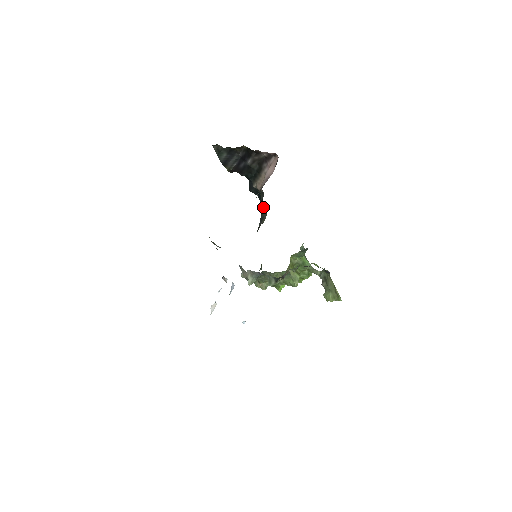
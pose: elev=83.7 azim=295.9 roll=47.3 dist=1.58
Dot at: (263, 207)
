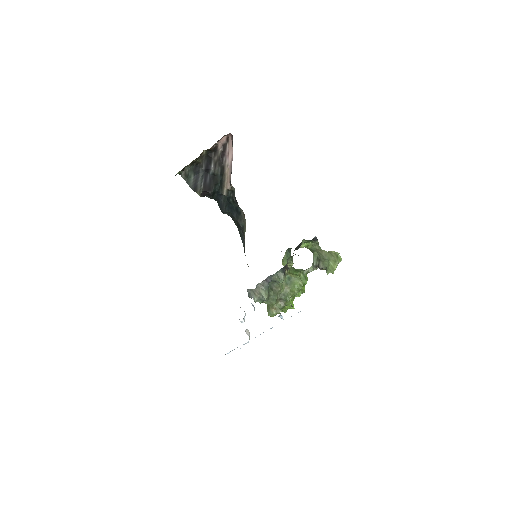
Dot at: (239, 217)
